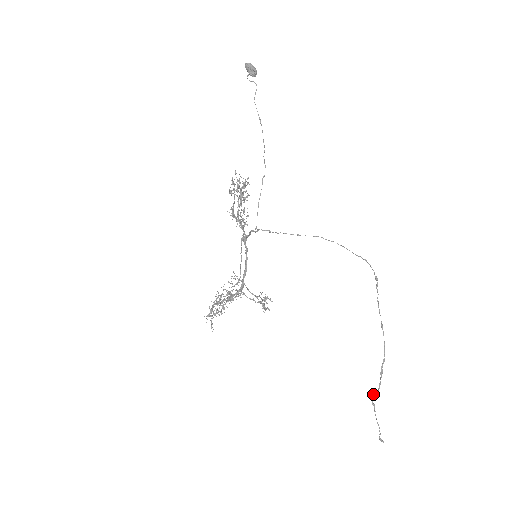
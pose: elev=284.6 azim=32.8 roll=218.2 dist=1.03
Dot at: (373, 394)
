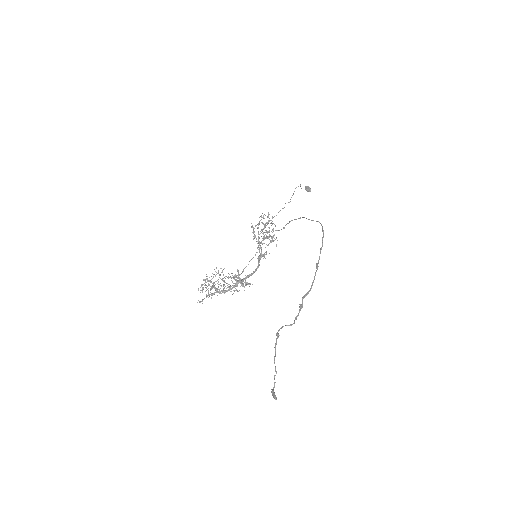
Dot at: (283, 326)
